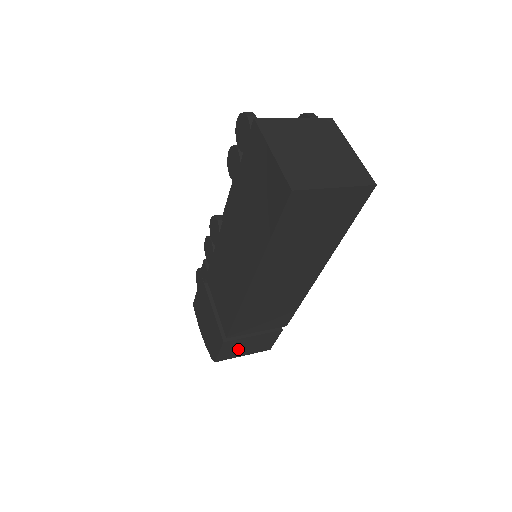
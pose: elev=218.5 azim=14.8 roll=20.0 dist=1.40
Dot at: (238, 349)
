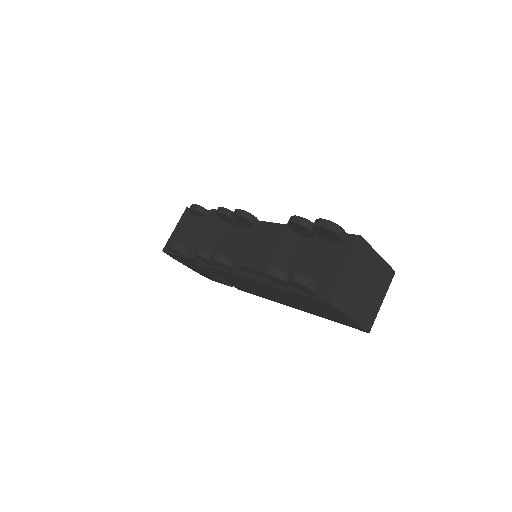
Dot at: occluded
